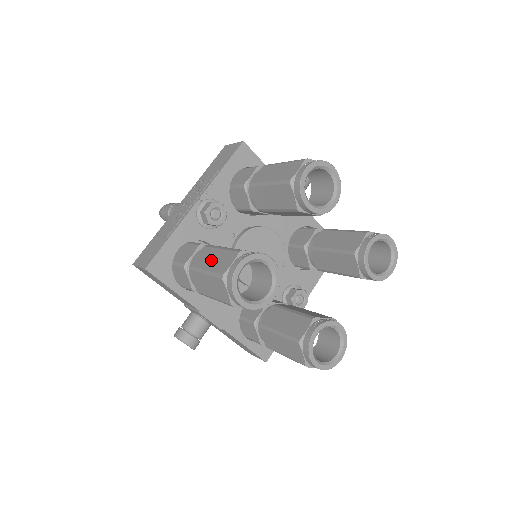
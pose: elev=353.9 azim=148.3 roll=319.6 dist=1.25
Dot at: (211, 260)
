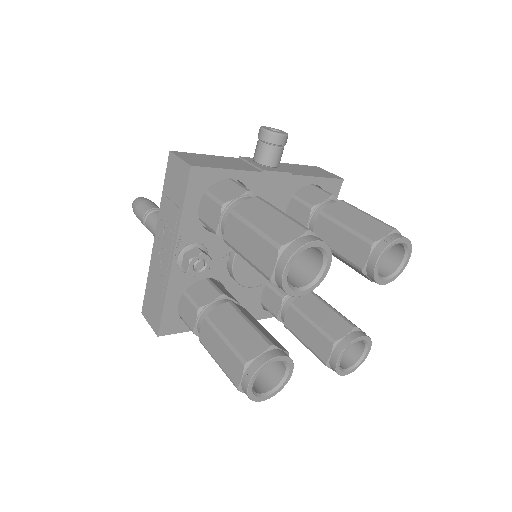
Dot at: (218, 352)
